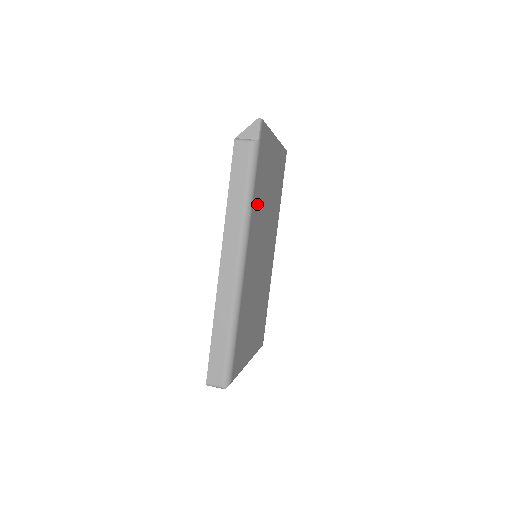
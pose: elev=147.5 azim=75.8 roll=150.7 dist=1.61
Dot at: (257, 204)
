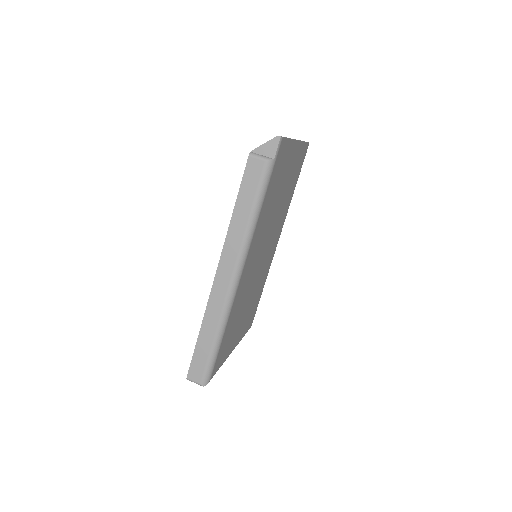
Dot at: (263, 218)
